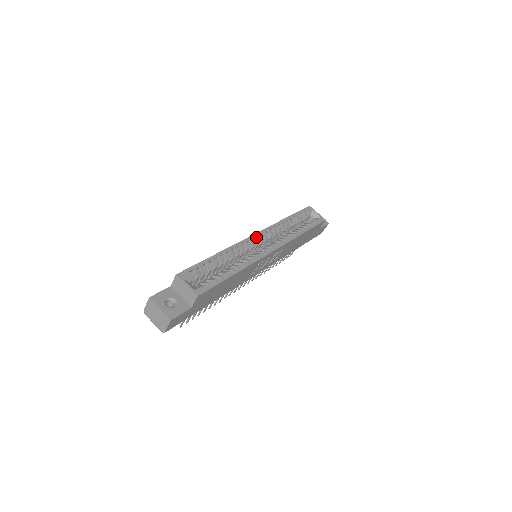
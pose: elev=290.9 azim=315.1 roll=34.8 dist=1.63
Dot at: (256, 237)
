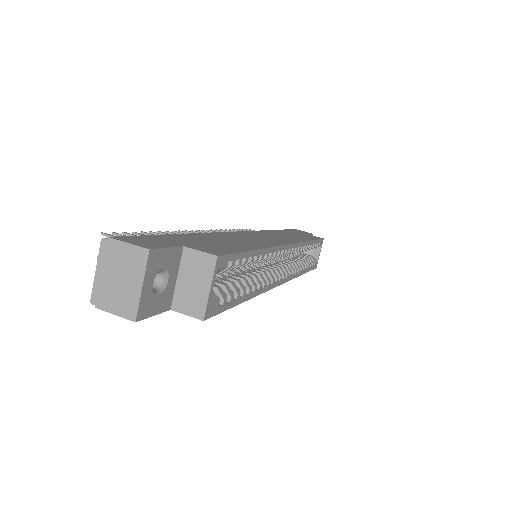
Dot at: (289, 250)
